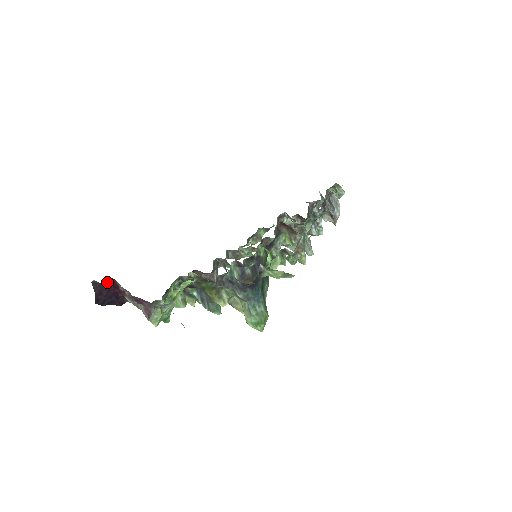
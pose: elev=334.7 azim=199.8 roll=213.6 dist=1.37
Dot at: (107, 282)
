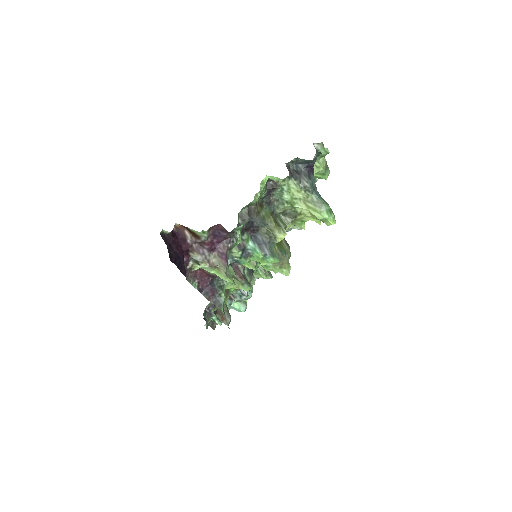
Dot at: (174, 234)
